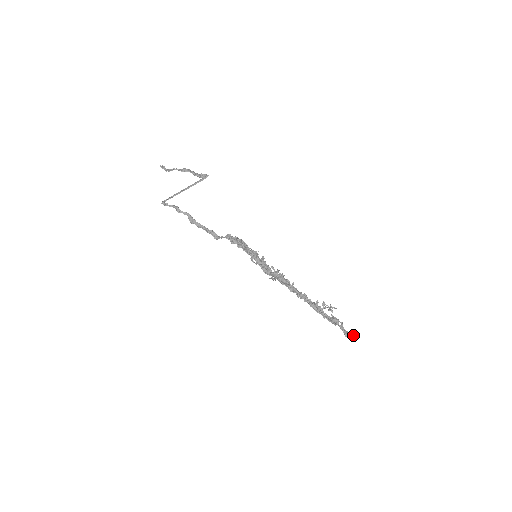
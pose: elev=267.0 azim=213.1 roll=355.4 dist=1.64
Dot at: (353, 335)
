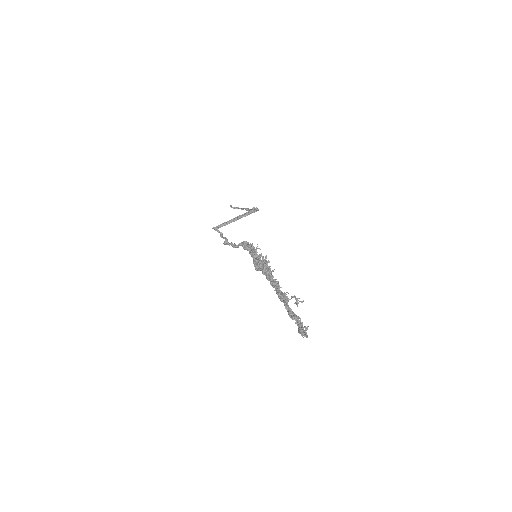
Dot at: (307, 326)
